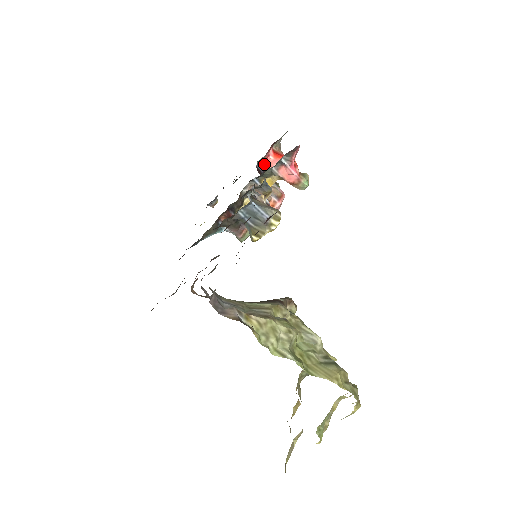
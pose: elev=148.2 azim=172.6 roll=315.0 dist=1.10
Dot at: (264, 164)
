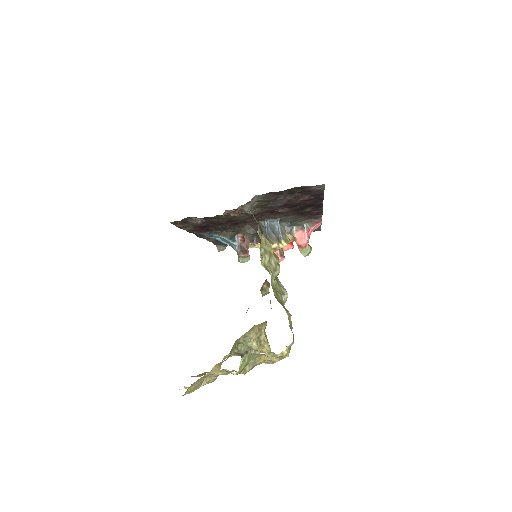
Dot at: occluded
